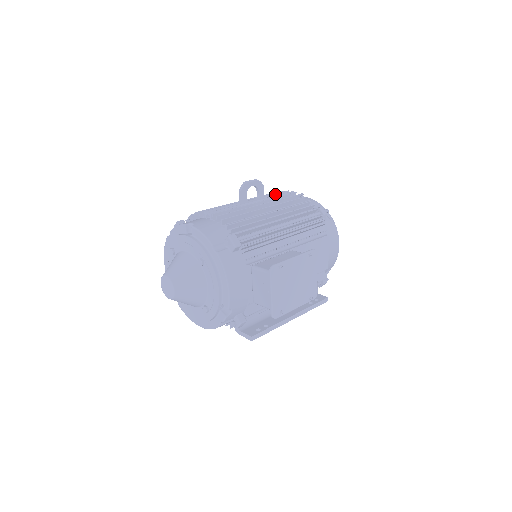
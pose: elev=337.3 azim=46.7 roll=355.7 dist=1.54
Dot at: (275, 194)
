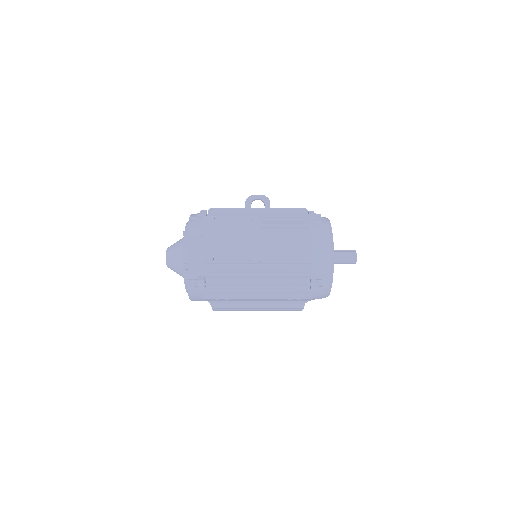
Dot at: occluded
